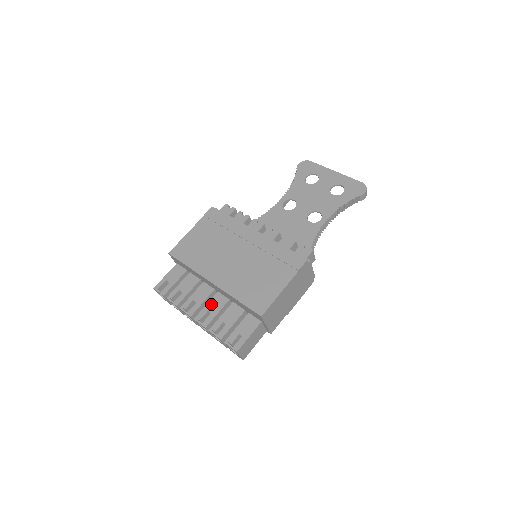
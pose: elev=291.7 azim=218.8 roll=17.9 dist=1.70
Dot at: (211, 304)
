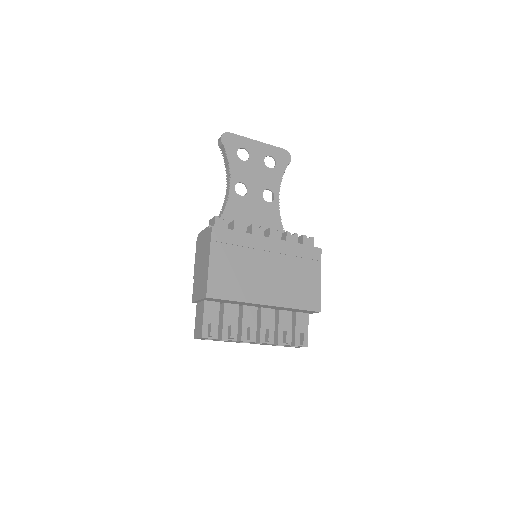
Dot at: (264, 322)
